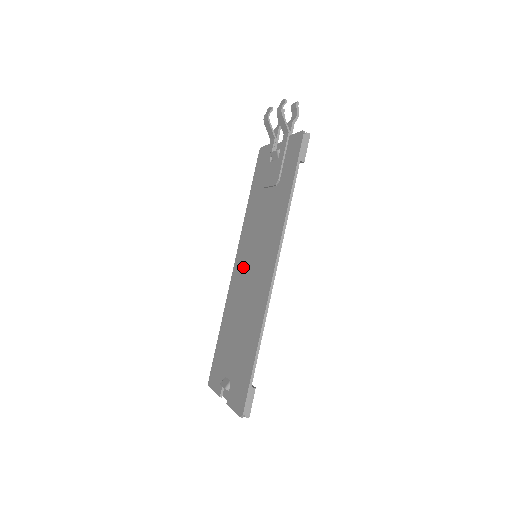
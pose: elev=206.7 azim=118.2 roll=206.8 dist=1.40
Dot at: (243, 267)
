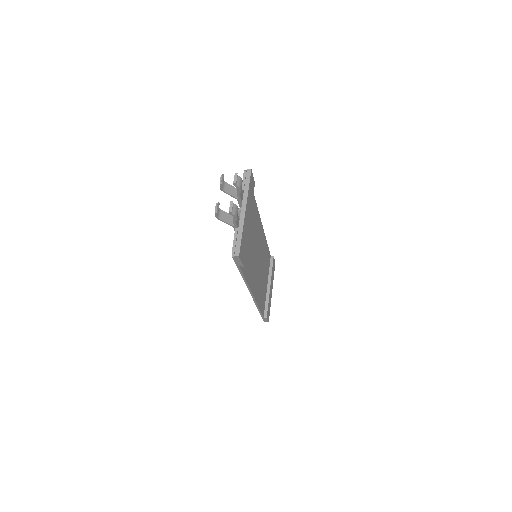
Dot at: occluded
